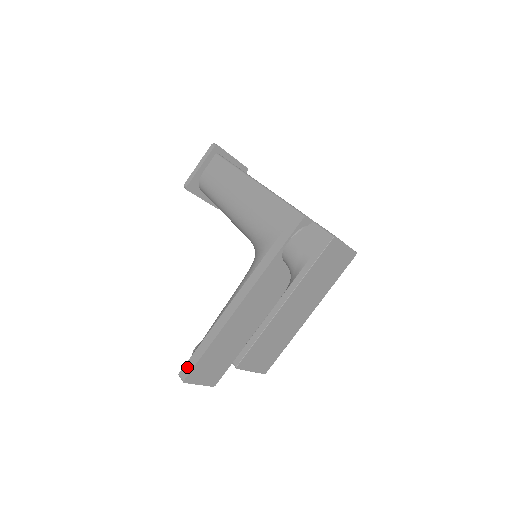
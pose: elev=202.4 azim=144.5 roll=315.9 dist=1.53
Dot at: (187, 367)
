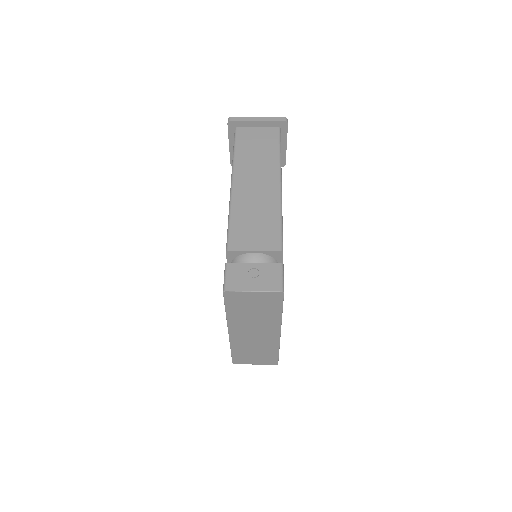
Dot at: occluded
